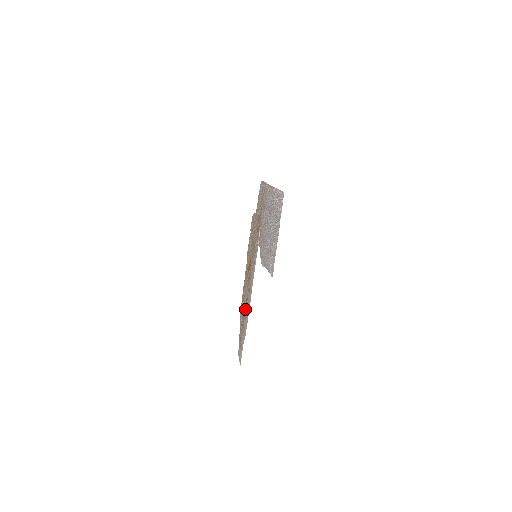
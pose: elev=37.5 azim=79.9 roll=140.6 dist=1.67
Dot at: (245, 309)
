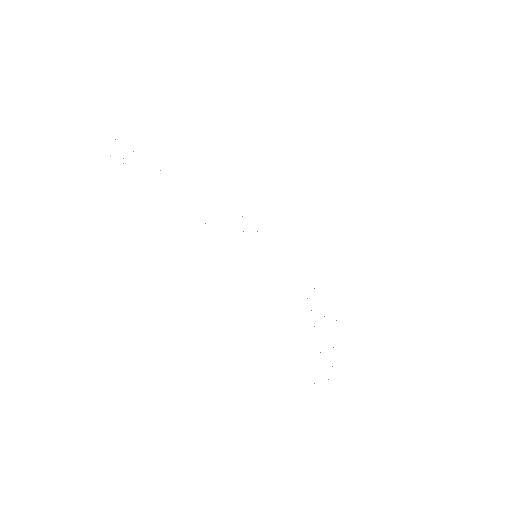
Dot at: occluded
